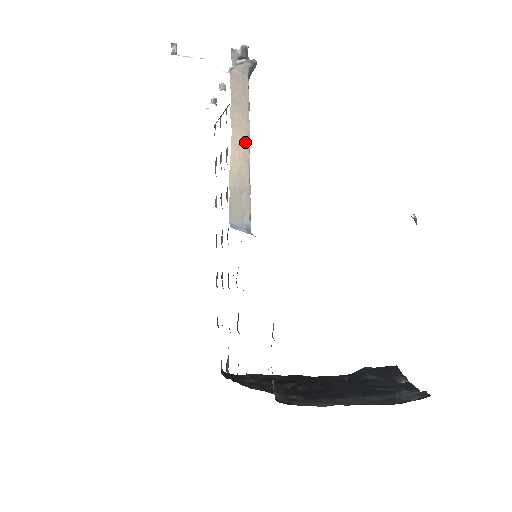
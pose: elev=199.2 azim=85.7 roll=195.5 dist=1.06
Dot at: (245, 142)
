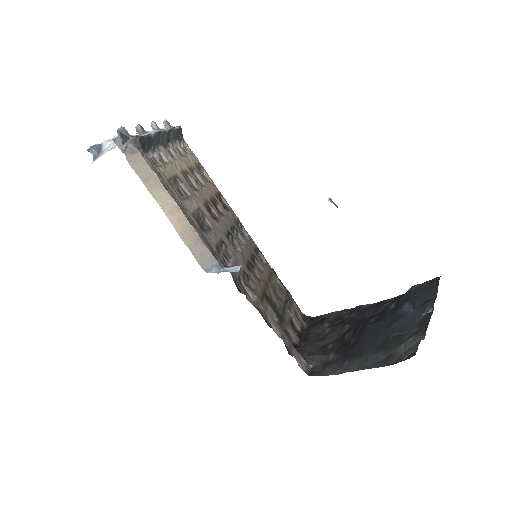
Dot at: (173, 206)
